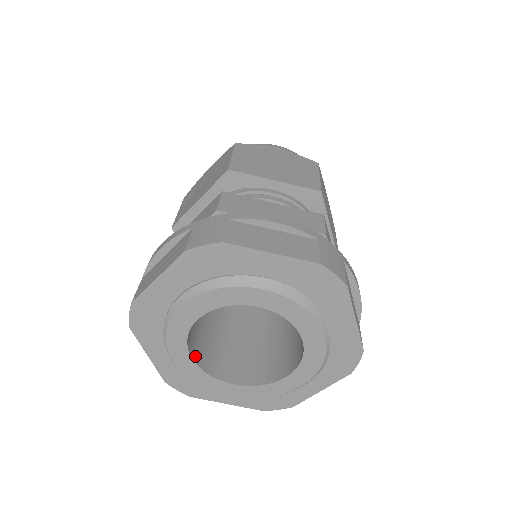
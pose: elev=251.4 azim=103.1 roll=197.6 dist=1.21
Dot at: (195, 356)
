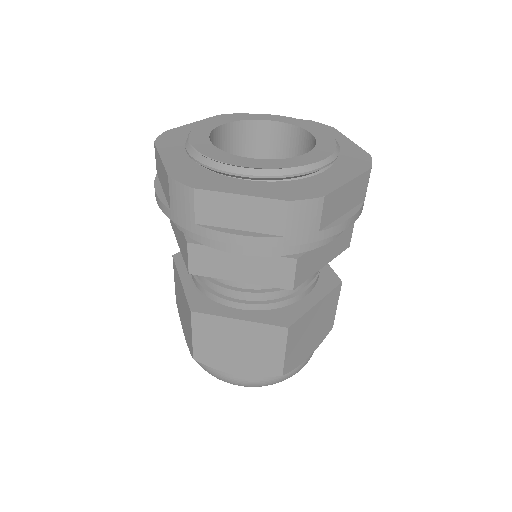
Dot at: occluded
